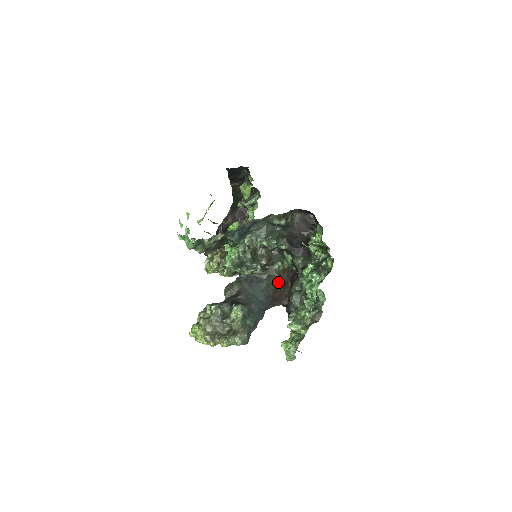
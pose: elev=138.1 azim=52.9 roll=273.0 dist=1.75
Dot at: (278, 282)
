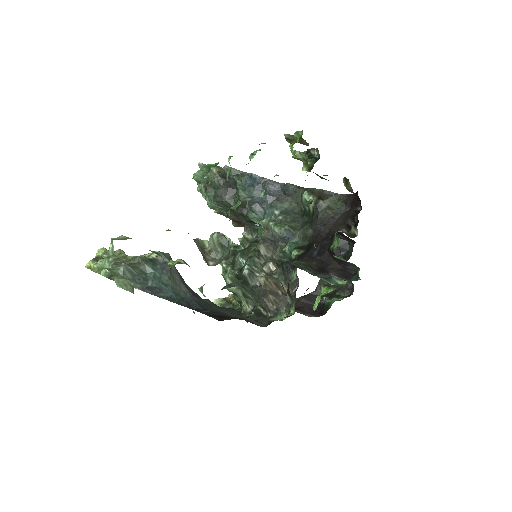
Dot at: occluded
